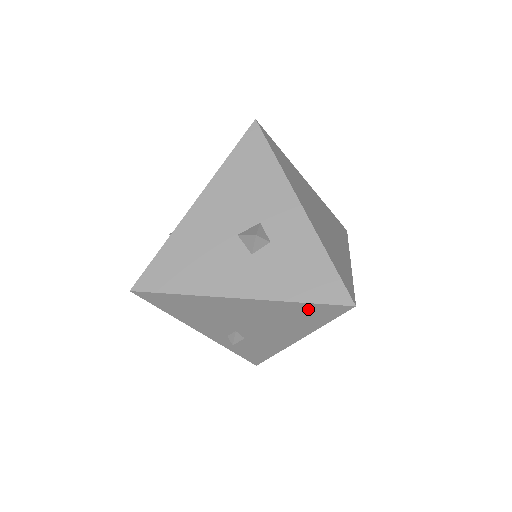
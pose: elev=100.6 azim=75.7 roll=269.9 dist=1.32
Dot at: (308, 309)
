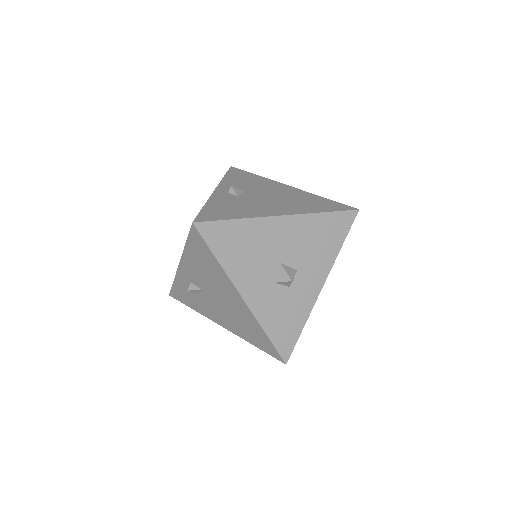
Dot at: (263, 338)
